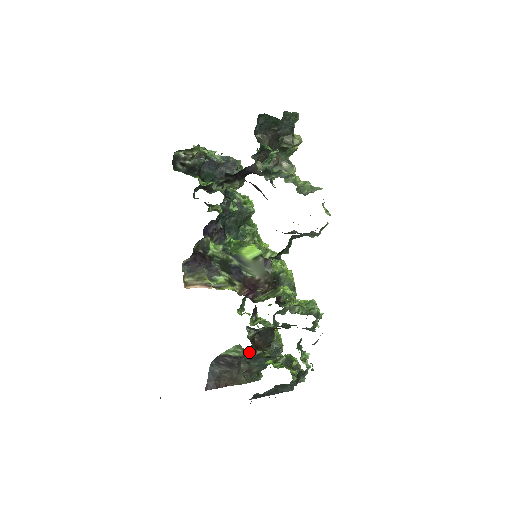
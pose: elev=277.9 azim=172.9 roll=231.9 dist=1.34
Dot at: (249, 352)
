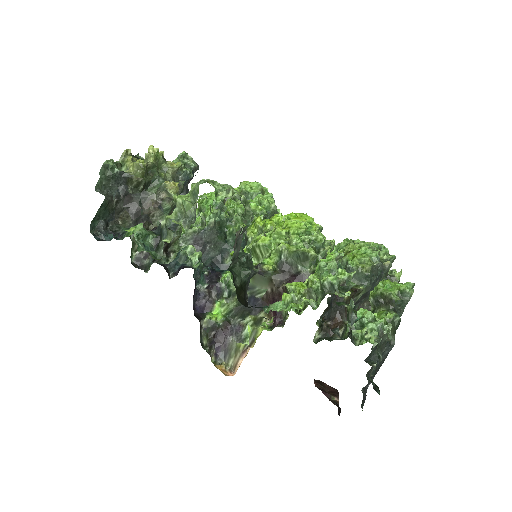
Dot at: occluded
